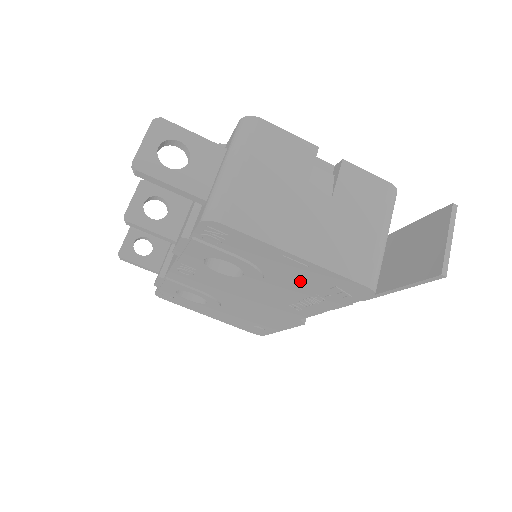
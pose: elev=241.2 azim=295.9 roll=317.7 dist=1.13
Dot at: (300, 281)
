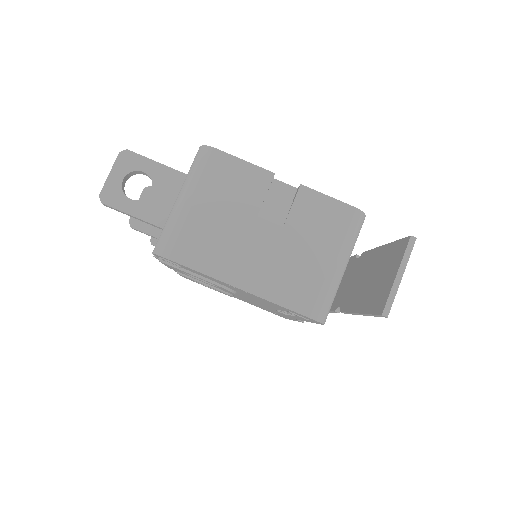
Dot at: (262, 301)
